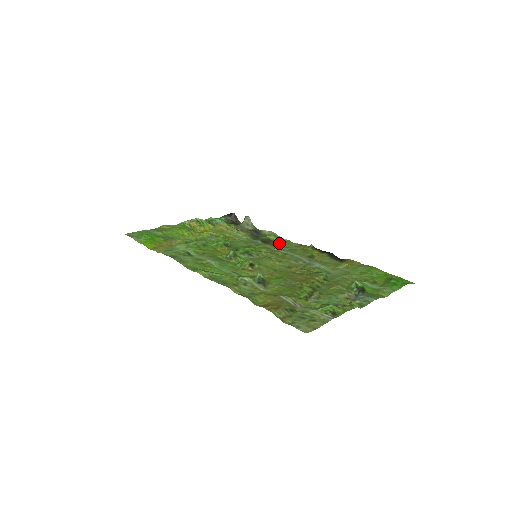
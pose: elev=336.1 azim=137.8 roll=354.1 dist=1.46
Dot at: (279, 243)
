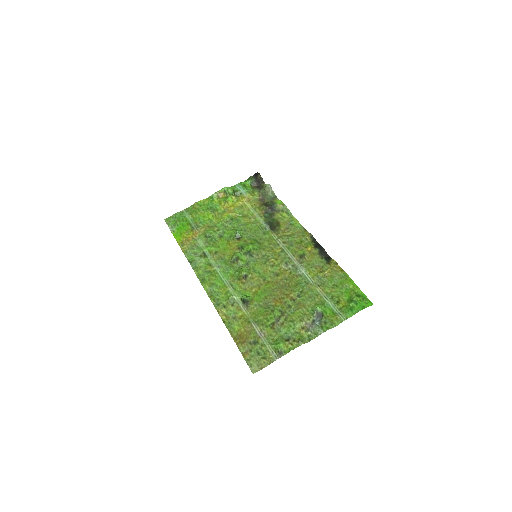
Dot at: (285, 228)
